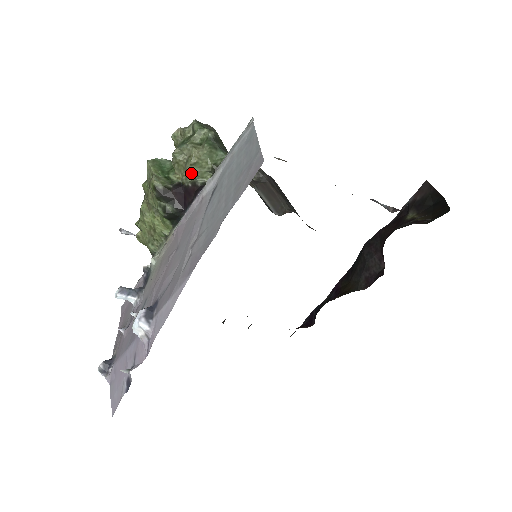
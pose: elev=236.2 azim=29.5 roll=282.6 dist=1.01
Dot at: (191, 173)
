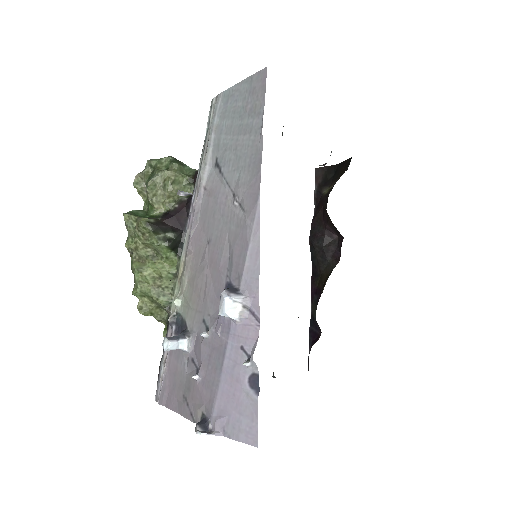
Dot at: (173, 194)
